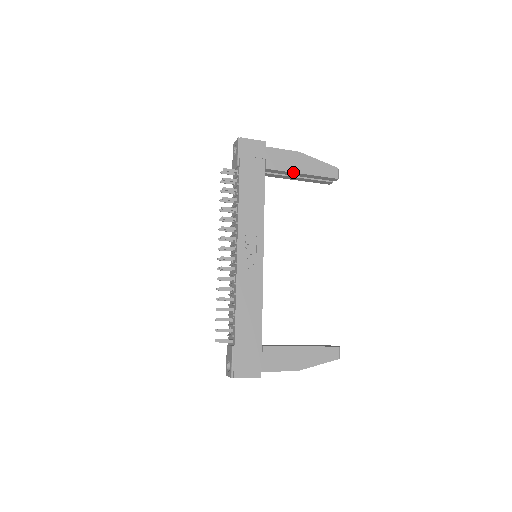
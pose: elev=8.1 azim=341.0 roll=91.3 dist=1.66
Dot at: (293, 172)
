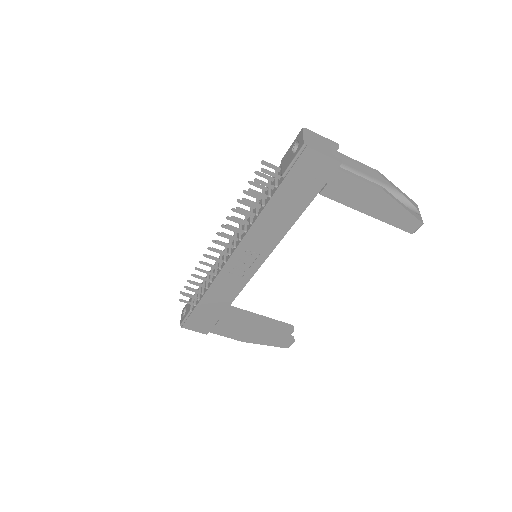
Dot at: (355, 209)
